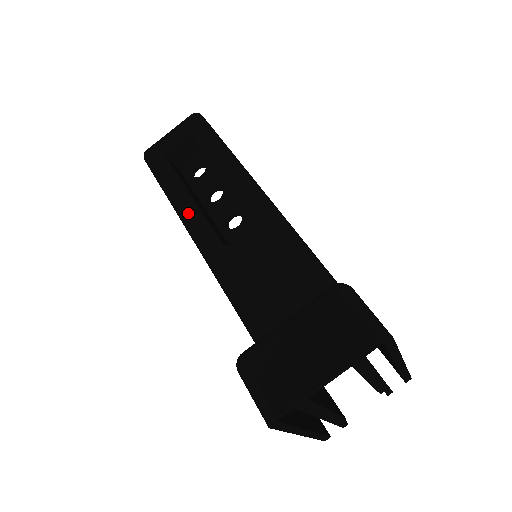
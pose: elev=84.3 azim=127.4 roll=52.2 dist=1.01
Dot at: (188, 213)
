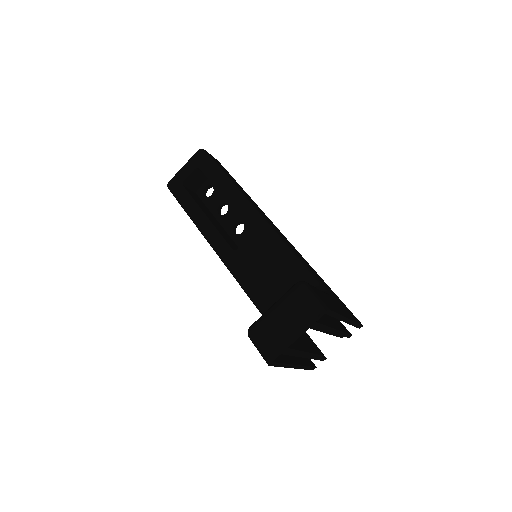
Dot at: (206, 229)
